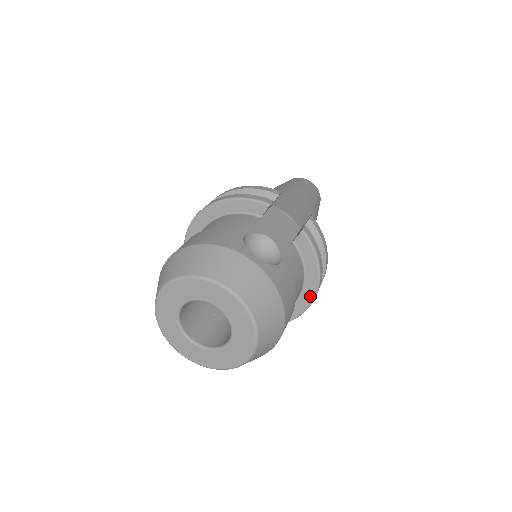
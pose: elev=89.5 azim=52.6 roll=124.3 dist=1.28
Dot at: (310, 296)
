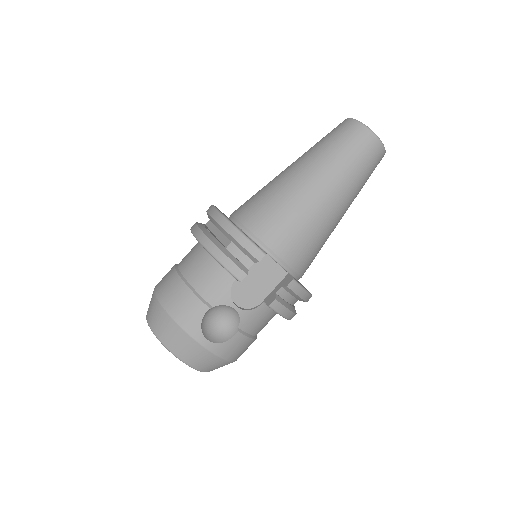
Dot at: occluded
